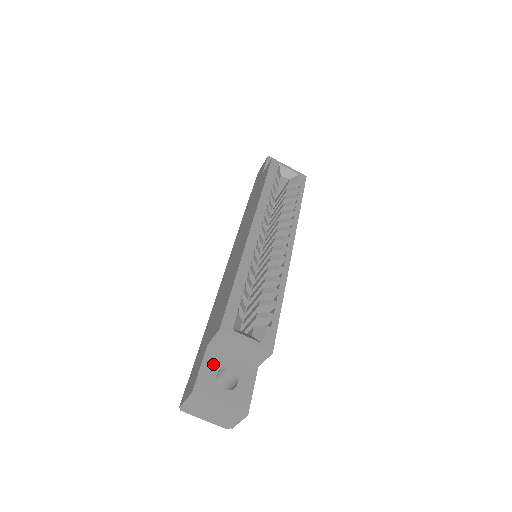
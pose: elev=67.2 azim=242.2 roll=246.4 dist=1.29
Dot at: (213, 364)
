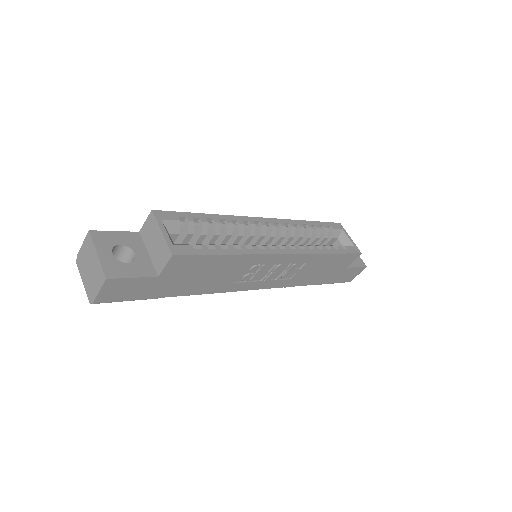
Dot at: (127, 240)
